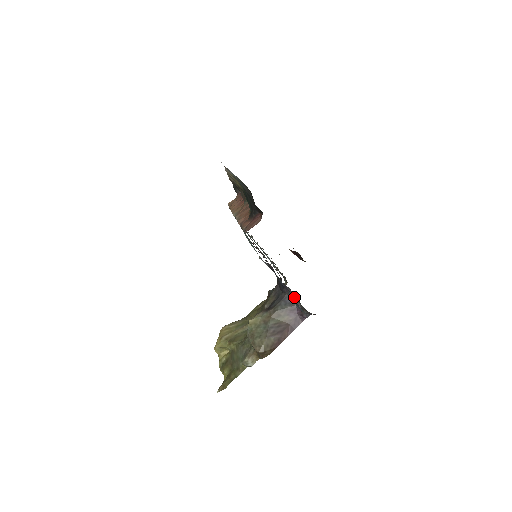
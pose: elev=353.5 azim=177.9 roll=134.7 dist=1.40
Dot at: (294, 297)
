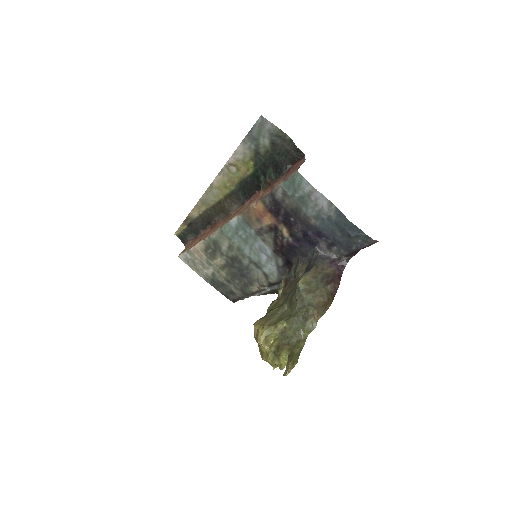
Dot at: (338, 237)
